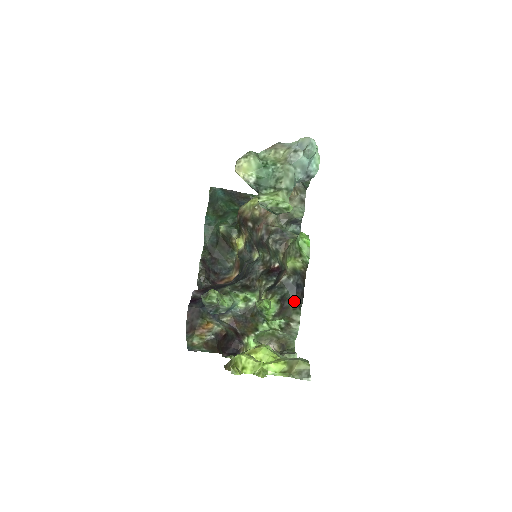
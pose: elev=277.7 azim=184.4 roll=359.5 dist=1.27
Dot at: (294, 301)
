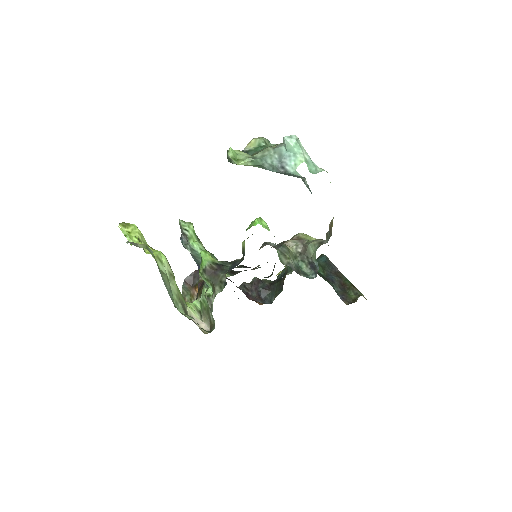
Dot at: (225, 274)
